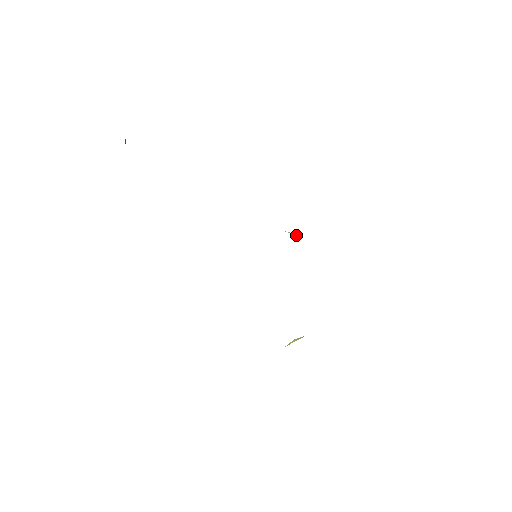
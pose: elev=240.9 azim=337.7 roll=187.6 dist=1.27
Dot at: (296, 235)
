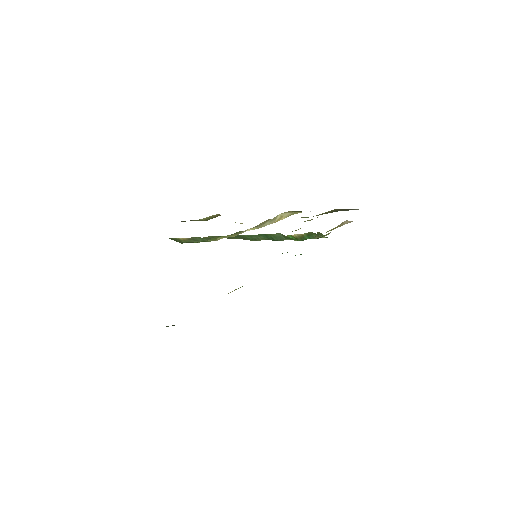
Dot at: occluded
